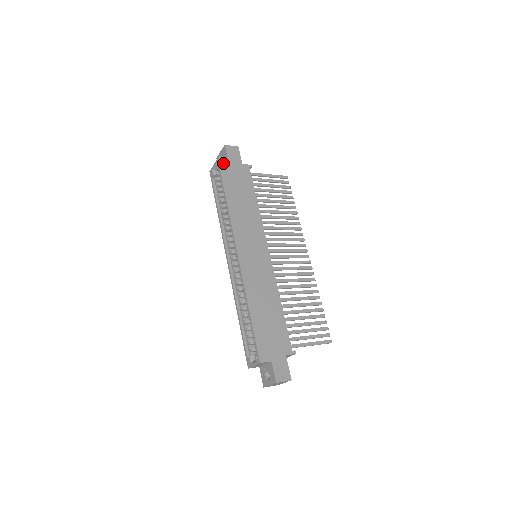
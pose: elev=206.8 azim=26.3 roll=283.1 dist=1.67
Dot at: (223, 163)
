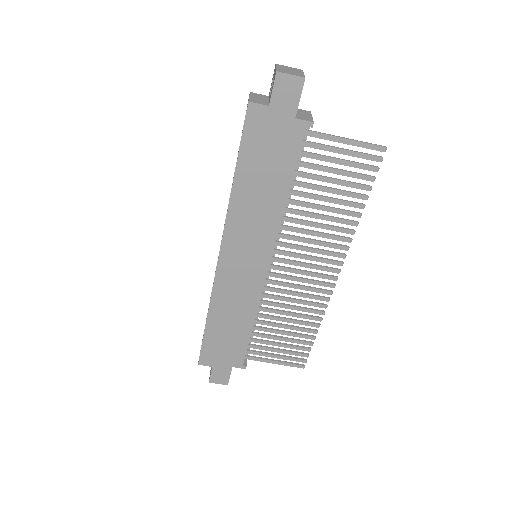
Dot at: (256, 112)
